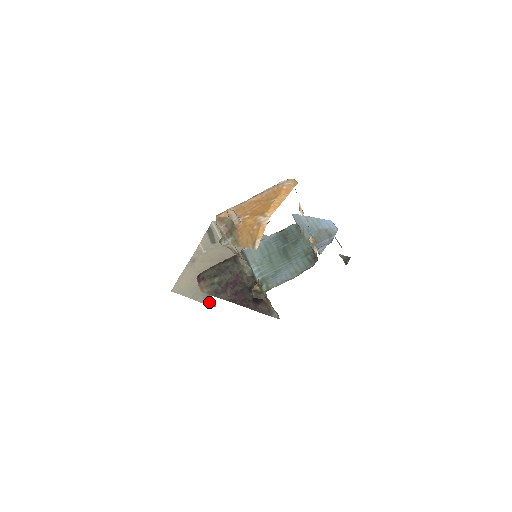
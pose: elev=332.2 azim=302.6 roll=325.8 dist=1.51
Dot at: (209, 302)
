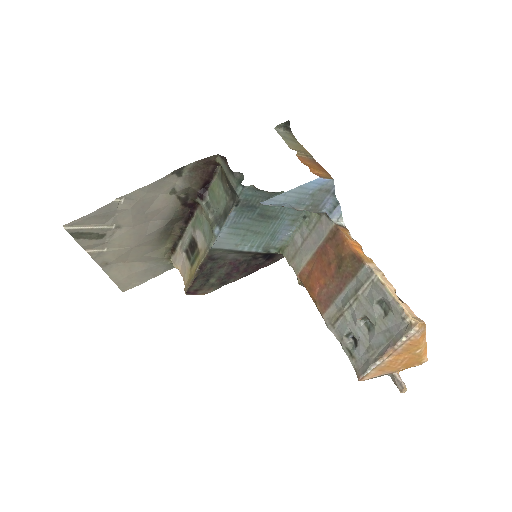
Dot at: occluded
